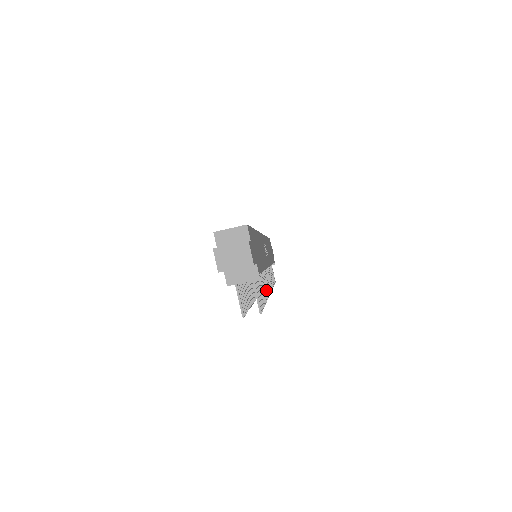
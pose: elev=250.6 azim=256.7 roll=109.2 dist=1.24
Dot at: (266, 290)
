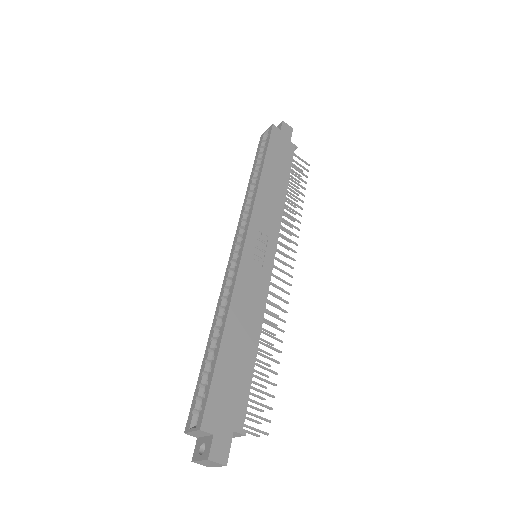
Dot at: (279, 319)
